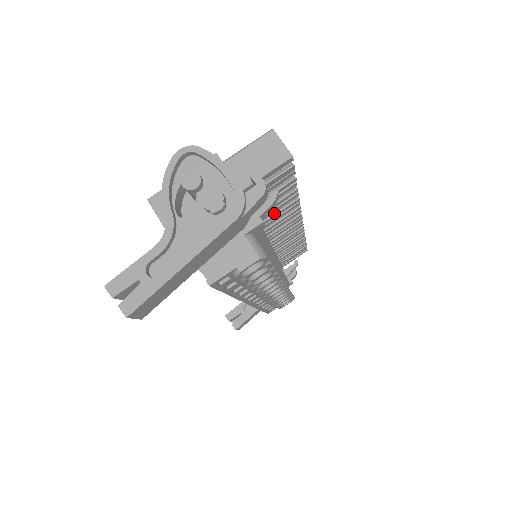
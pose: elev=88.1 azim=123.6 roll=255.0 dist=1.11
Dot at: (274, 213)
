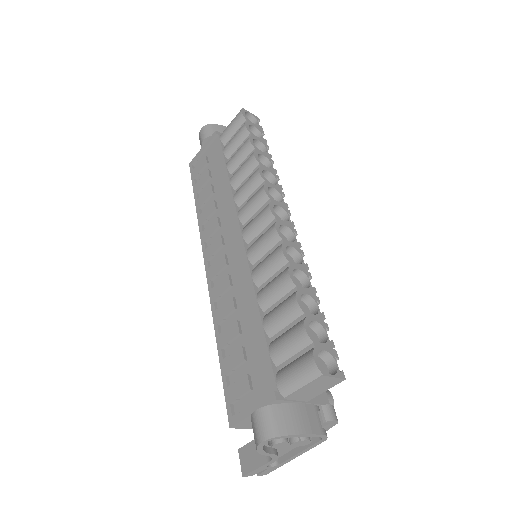
Dot at: occluded
